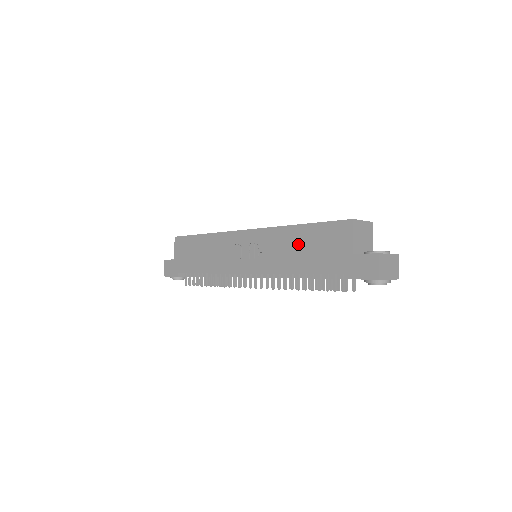
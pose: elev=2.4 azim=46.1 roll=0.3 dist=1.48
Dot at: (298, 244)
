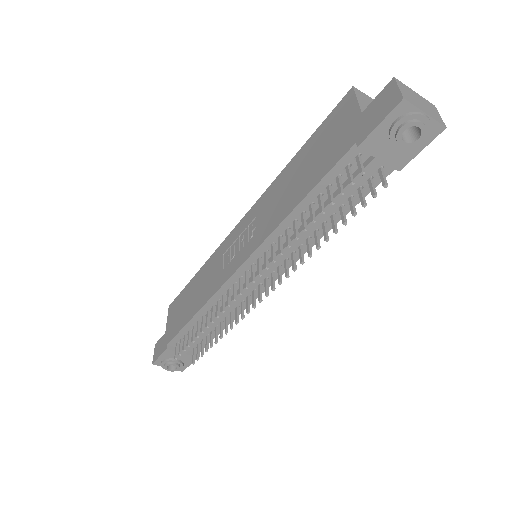
Dot at: (295, 174)
